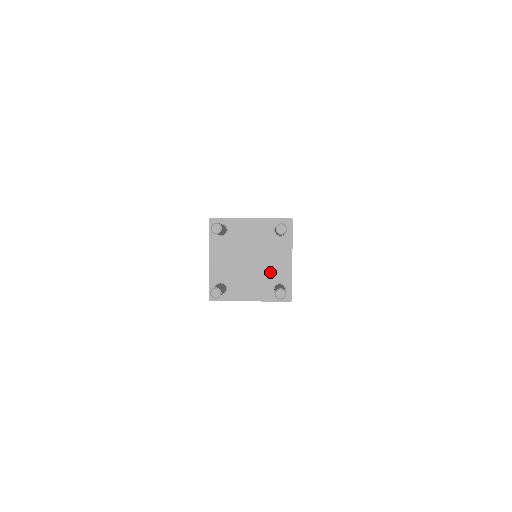
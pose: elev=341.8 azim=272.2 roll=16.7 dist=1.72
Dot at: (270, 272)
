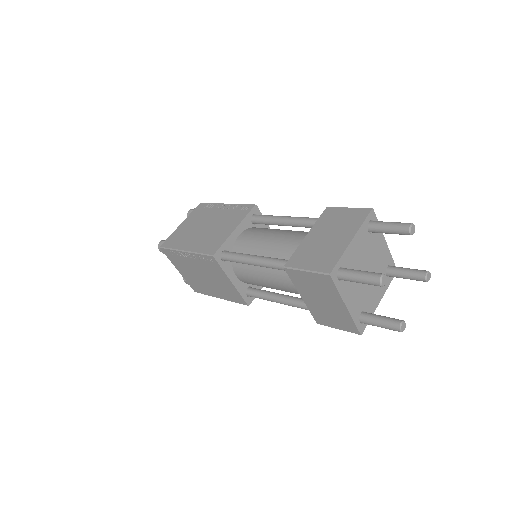
Dot at: (380, 266)
